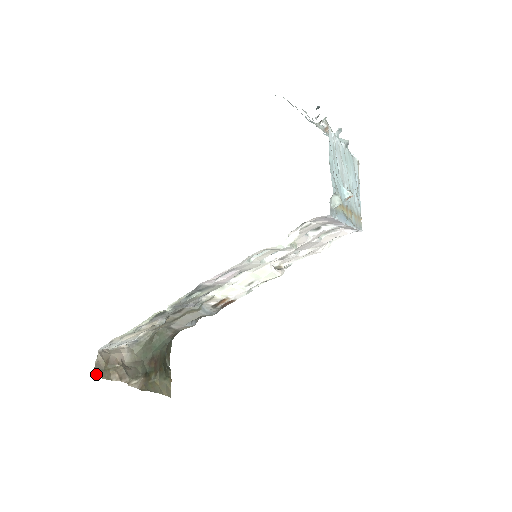
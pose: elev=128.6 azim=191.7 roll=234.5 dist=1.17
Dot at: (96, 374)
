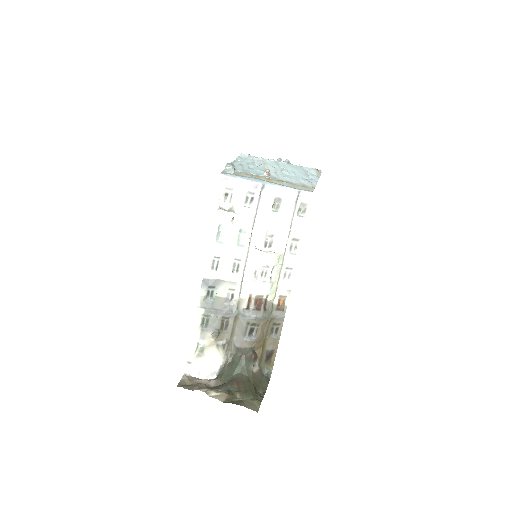
Dot at: (179, 386)
